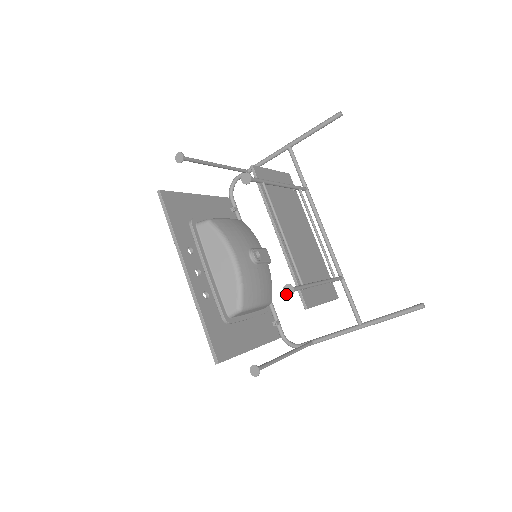
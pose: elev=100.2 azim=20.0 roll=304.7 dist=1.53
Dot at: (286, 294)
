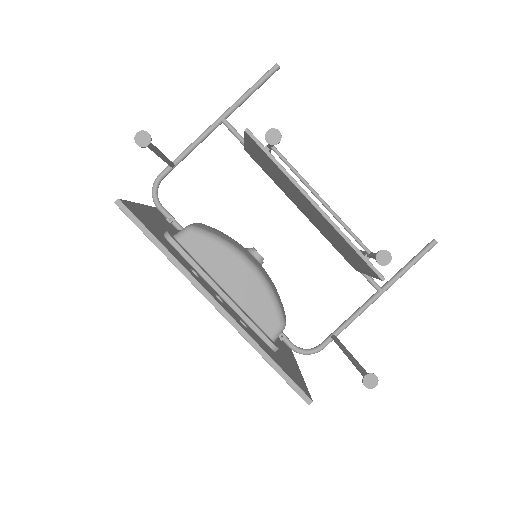
Dot at: (382, 264)
